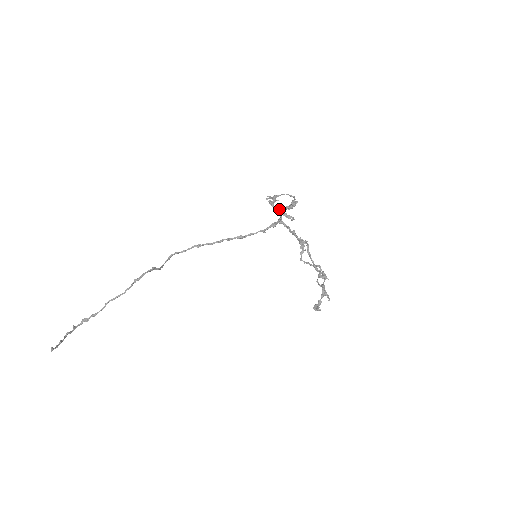
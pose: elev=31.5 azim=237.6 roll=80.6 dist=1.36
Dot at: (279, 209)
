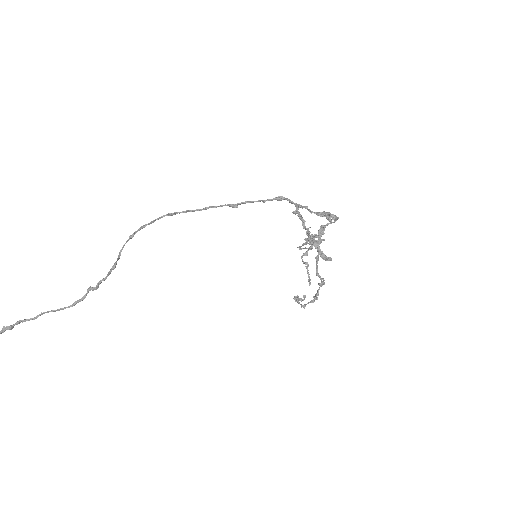
Dot at: (322, 252)
